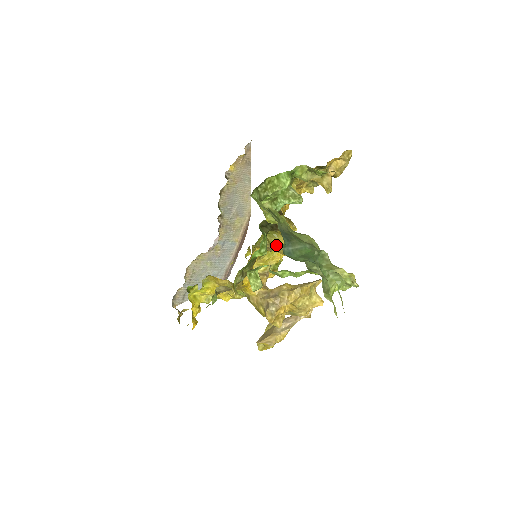
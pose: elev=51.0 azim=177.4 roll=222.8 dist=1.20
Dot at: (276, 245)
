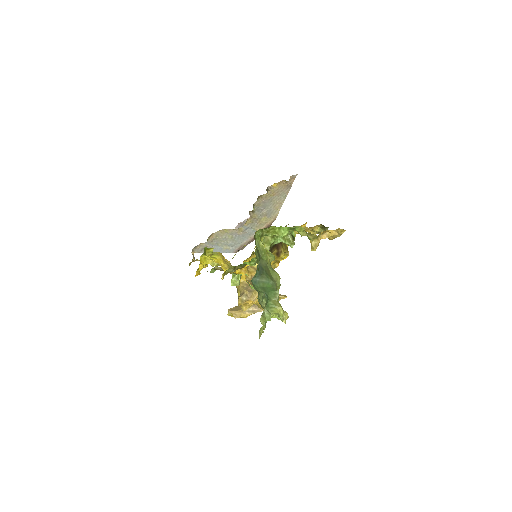
Dot at: occluded
